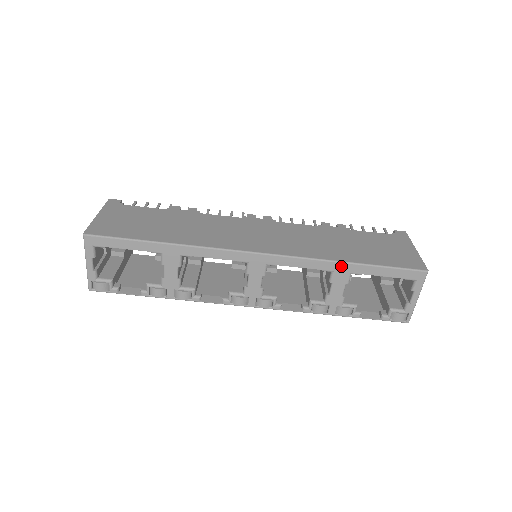
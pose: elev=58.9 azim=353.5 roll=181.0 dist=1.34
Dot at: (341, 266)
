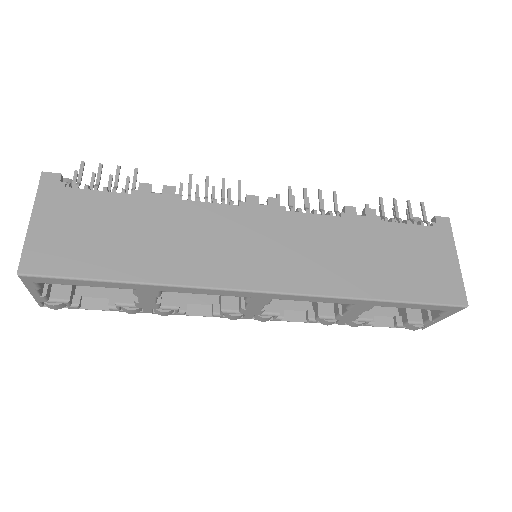
Dot at: (366, 302)
